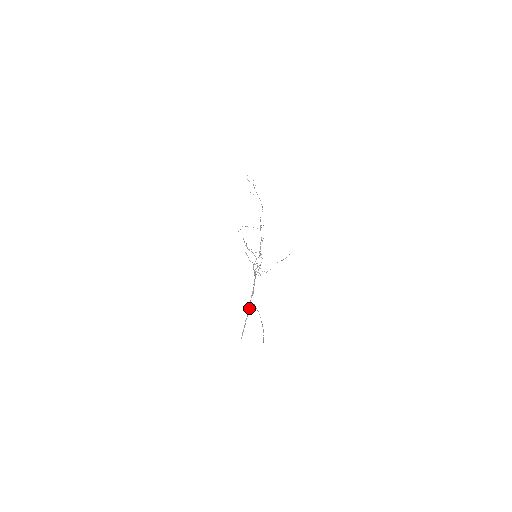
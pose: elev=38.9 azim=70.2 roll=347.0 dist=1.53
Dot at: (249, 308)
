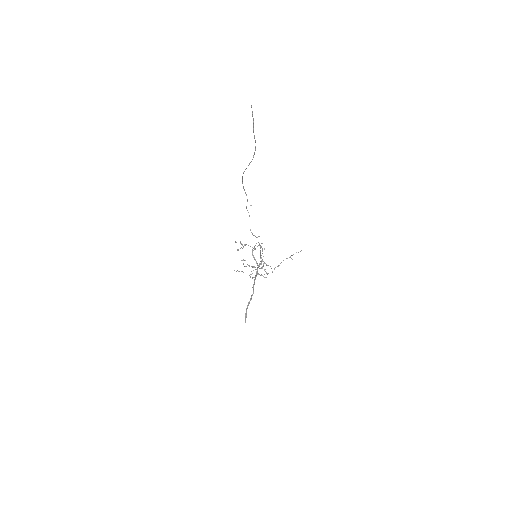
Dot at: (253, 288)
